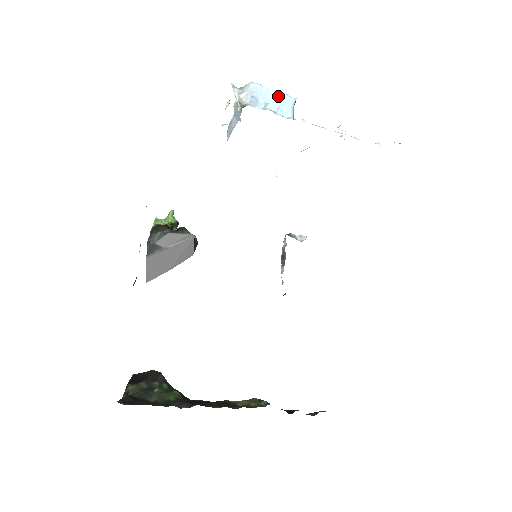
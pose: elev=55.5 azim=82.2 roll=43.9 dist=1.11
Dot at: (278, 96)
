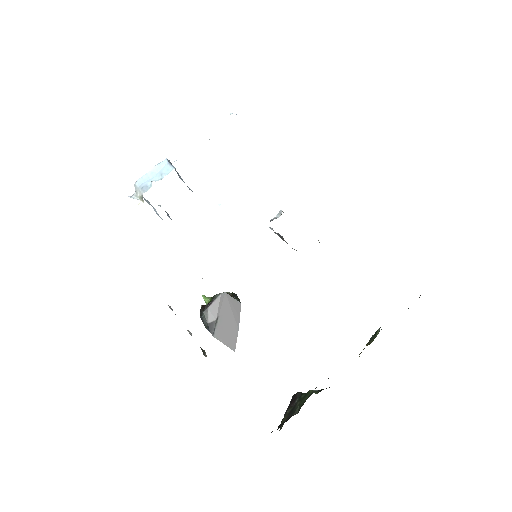
Dot at: (155, 170)
